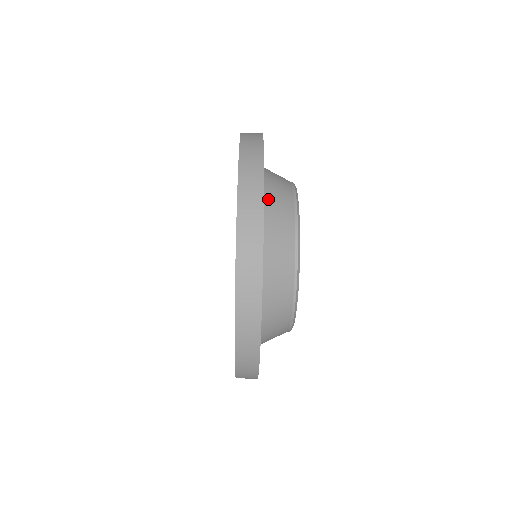
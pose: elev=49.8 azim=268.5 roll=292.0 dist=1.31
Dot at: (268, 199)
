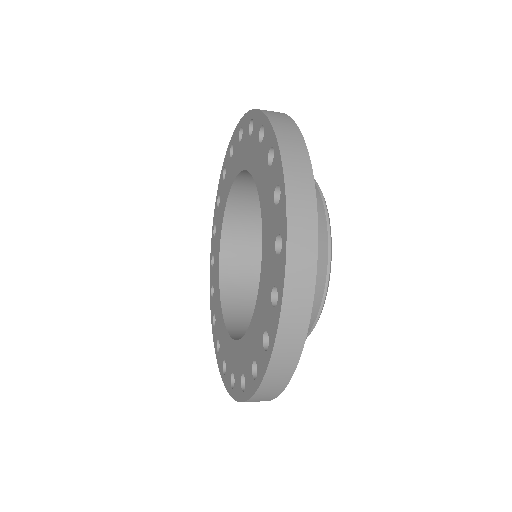
Dot at: occluded
